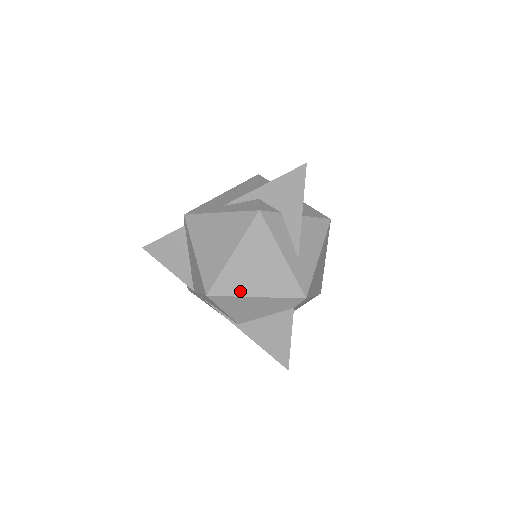
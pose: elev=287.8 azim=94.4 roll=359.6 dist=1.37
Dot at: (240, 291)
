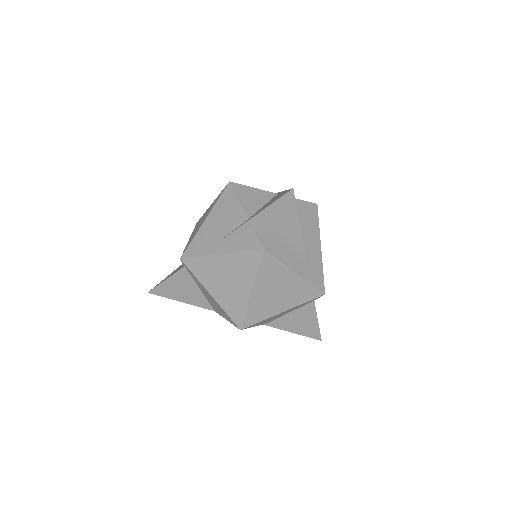
Dot at: (268, 314)
